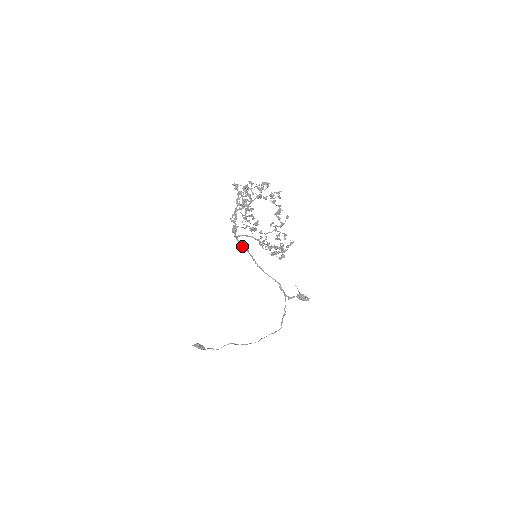
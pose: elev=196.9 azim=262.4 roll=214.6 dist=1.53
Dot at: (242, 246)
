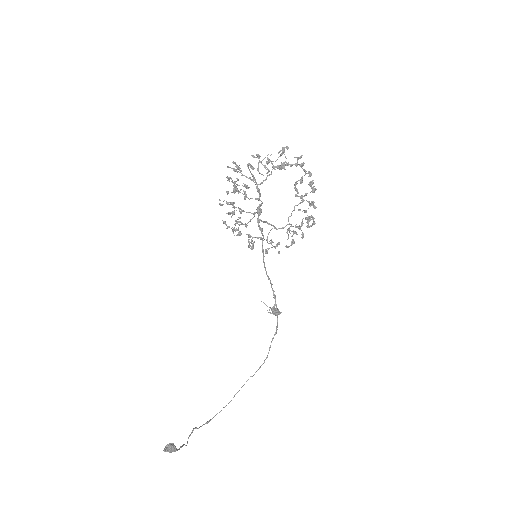
Dot at: (262, 235)
